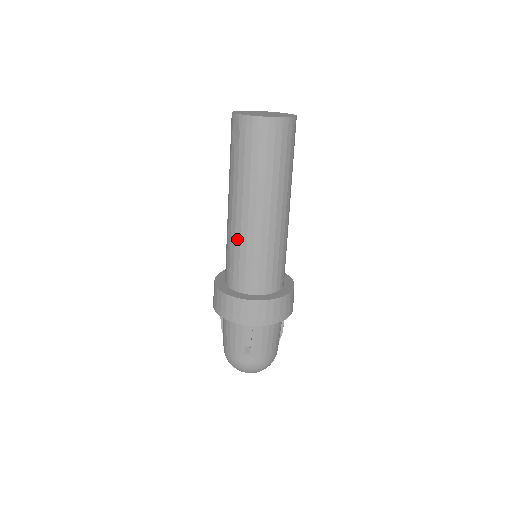
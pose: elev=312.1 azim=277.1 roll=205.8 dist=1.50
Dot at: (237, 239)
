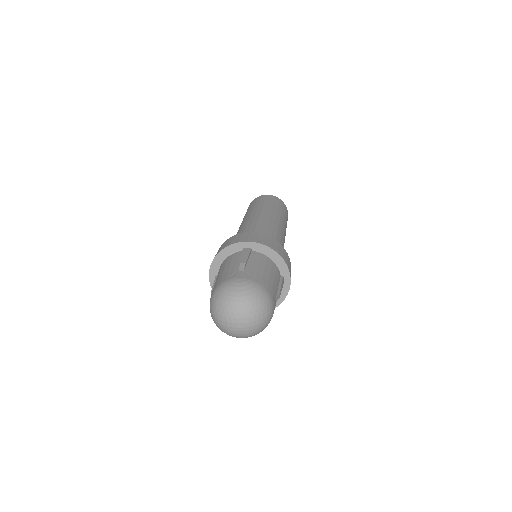
Dot at: (243, 227)
